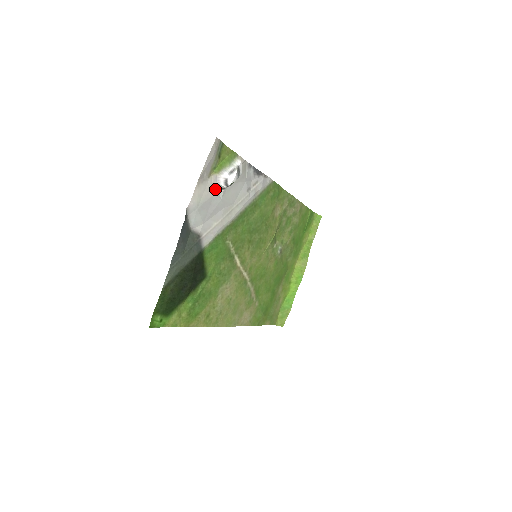
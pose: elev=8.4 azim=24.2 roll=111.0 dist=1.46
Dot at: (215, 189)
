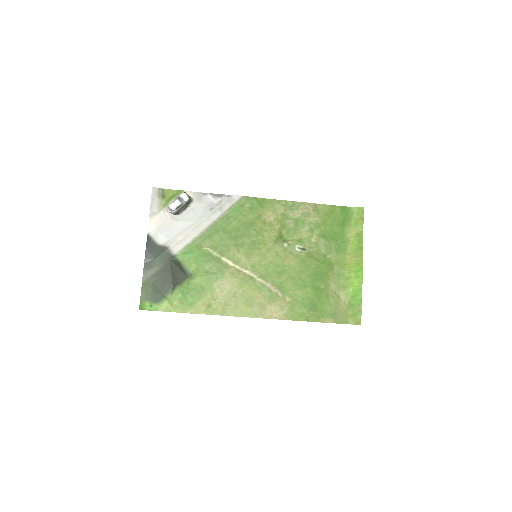
Dot at: (169, 216)
